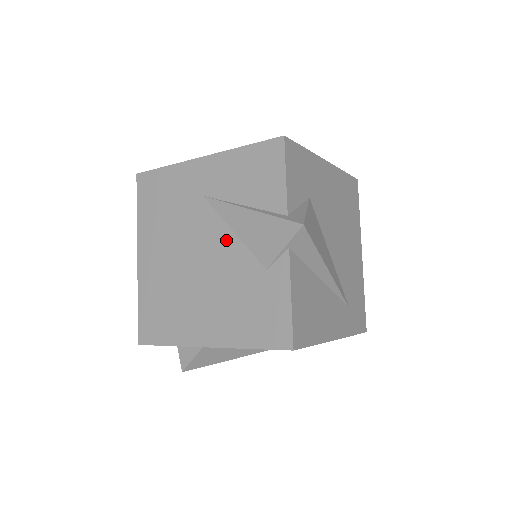
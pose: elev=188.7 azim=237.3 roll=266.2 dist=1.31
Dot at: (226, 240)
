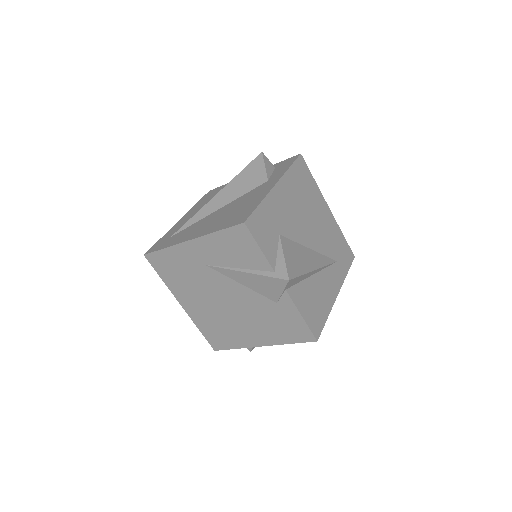
Dot at: (239, 290)
